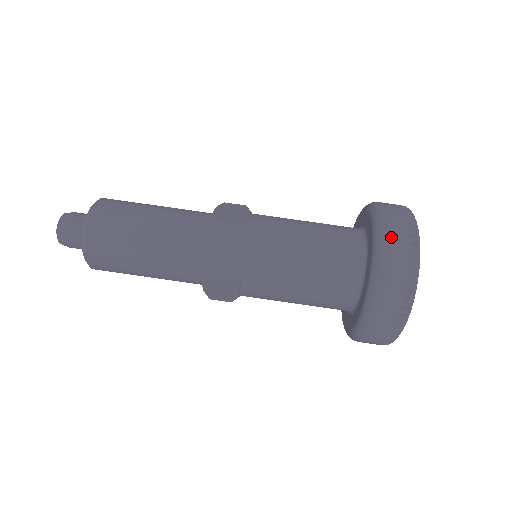
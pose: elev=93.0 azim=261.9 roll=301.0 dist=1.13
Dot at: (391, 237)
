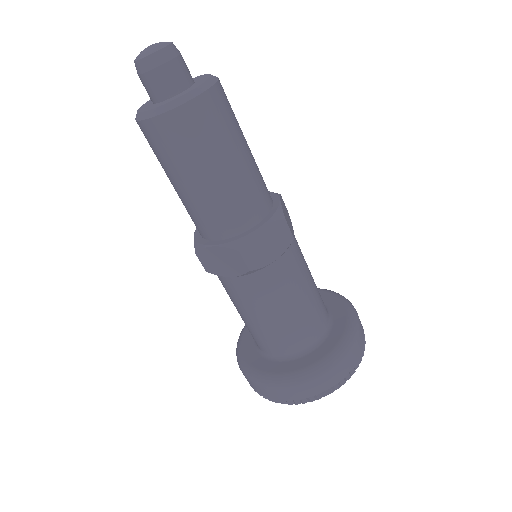
Dot at: (355, 348)
